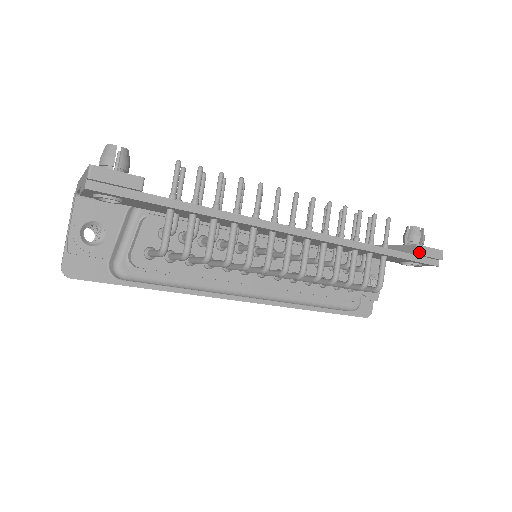
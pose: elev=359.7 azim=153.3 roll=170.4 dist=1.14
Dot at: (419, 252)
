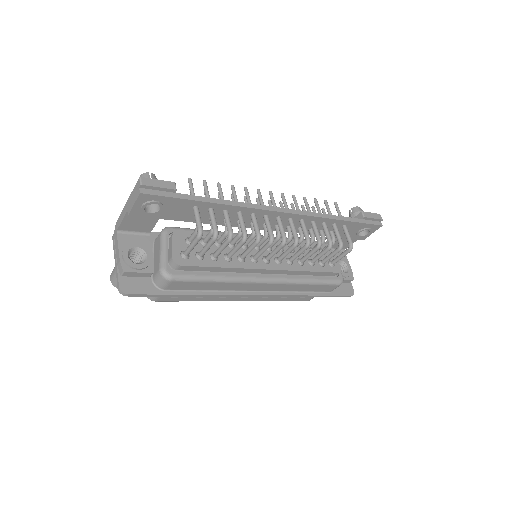
Dot at: (365, 216)
